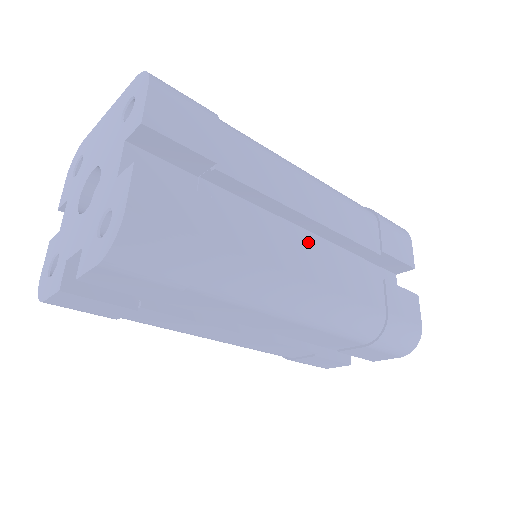
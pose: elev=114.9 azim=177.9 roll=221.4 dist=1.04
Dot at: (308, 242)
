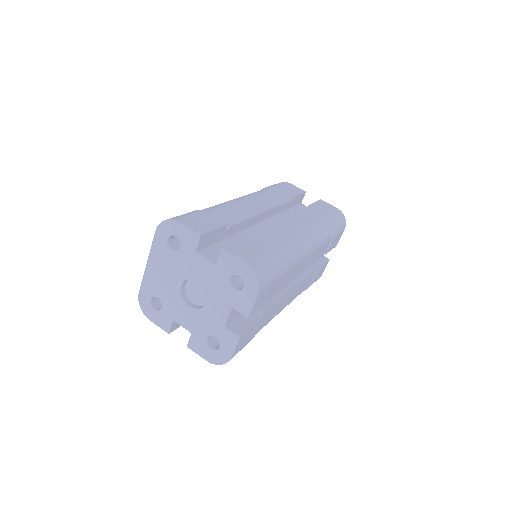
Dot at: (279, 219)
